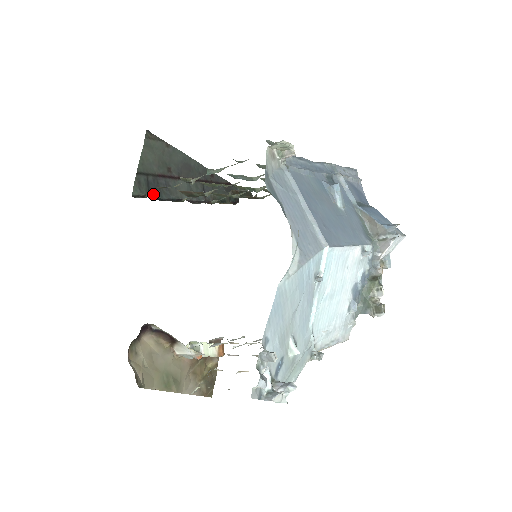
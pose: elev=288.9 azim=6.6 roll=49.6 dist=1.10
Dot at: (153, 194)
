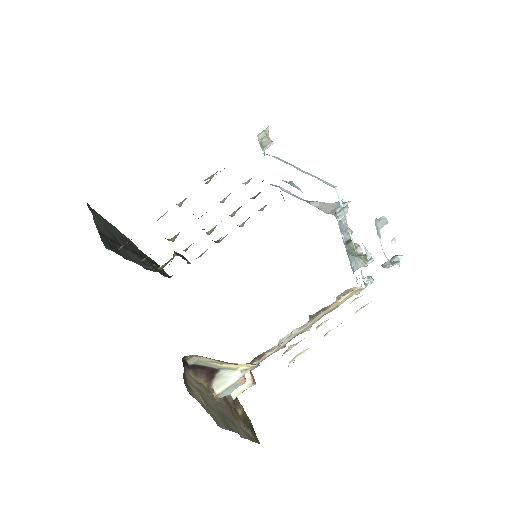
Dot at: (118, 254)
